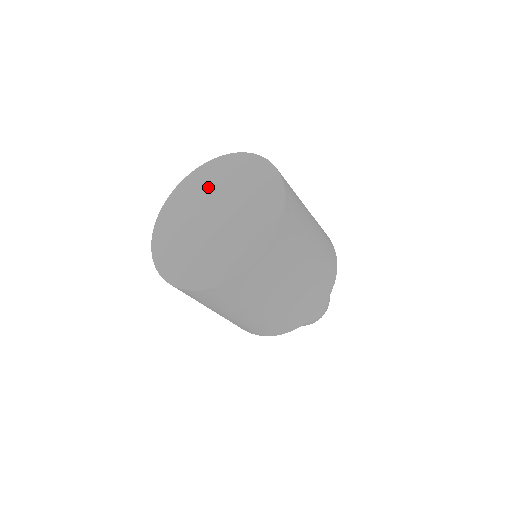
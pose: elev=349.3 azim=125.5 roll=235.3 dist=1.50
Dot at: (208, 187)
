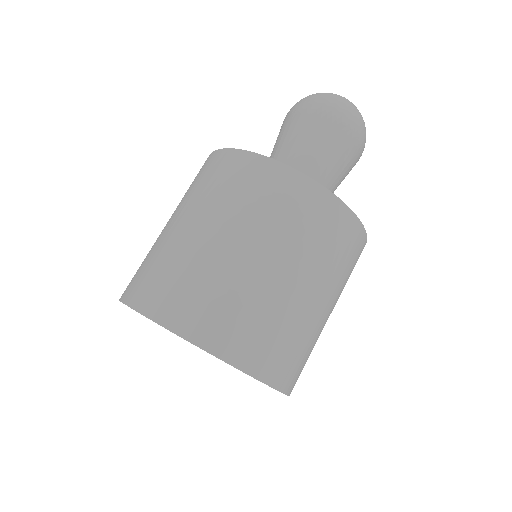
Dot at: occluded
